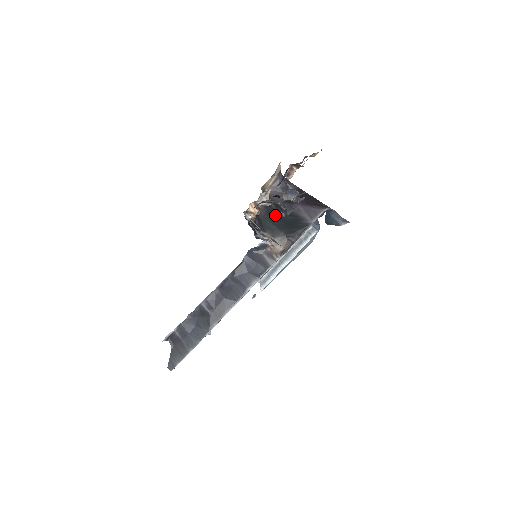
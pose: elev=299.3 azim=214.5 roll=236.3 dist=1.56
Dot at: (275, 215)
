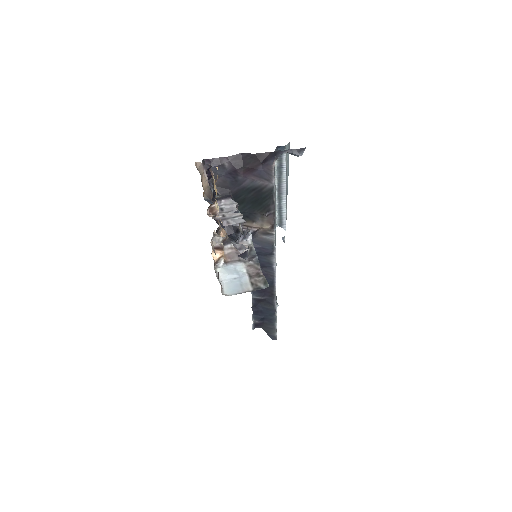
Dot at: (238, 202)
